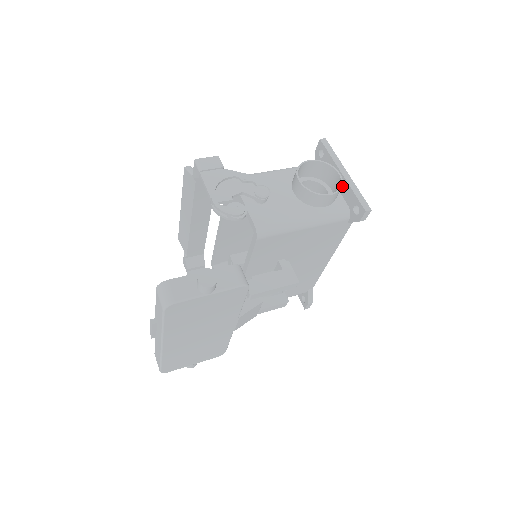
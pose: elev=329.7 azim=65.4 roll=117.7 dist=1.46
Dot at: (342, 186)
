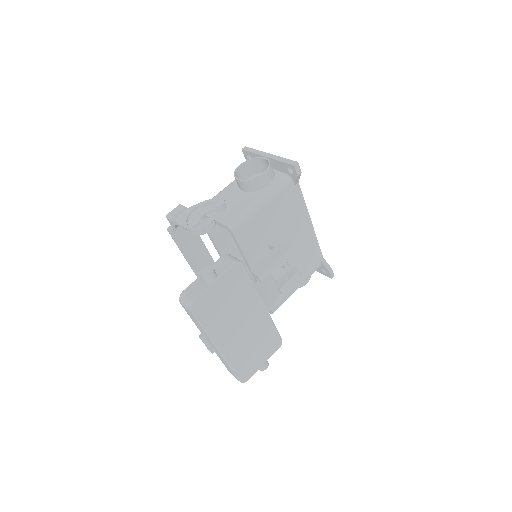
Dot at: (273, 165)
